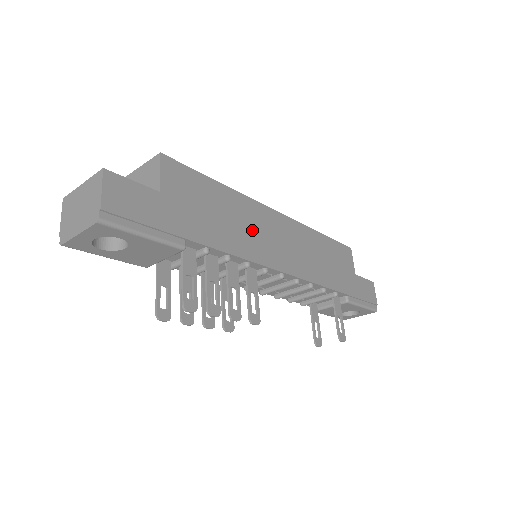
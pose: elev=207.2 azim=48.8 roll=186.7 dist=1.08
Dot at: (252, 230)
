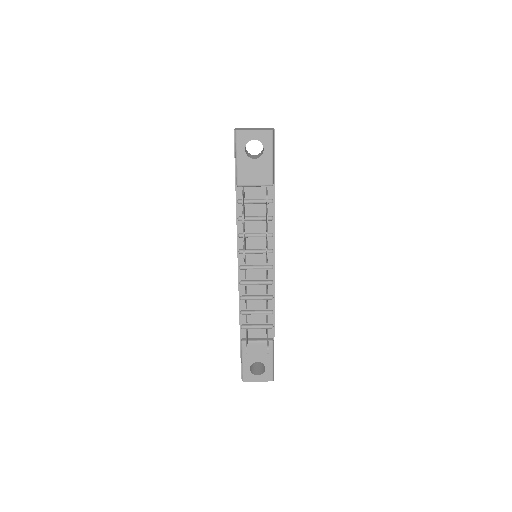
Dot at: occluded
